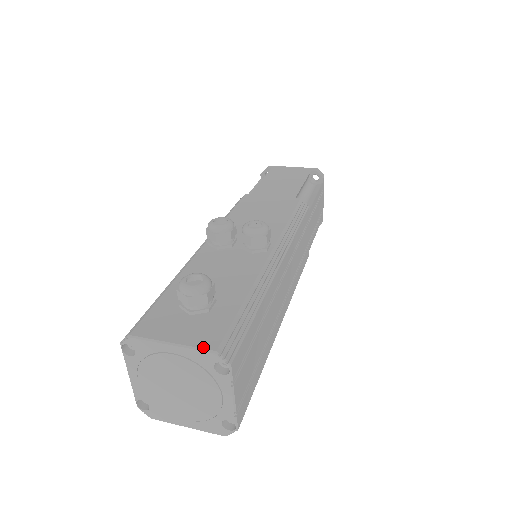
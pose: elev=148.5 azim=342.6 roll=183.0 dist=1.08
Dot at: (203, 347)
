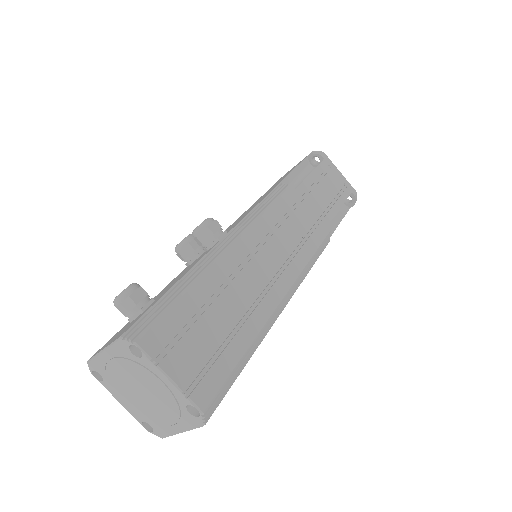
Dot at: (116, 339)
